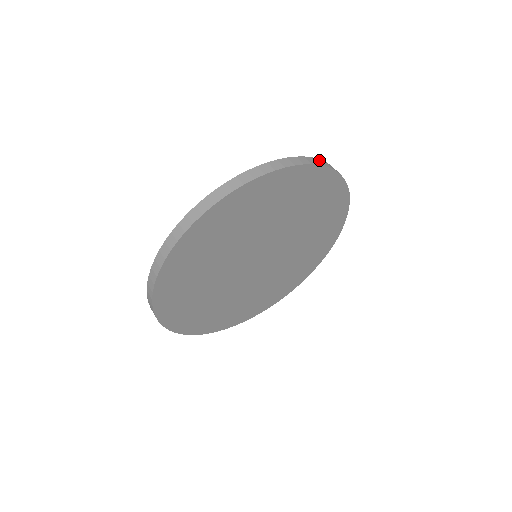
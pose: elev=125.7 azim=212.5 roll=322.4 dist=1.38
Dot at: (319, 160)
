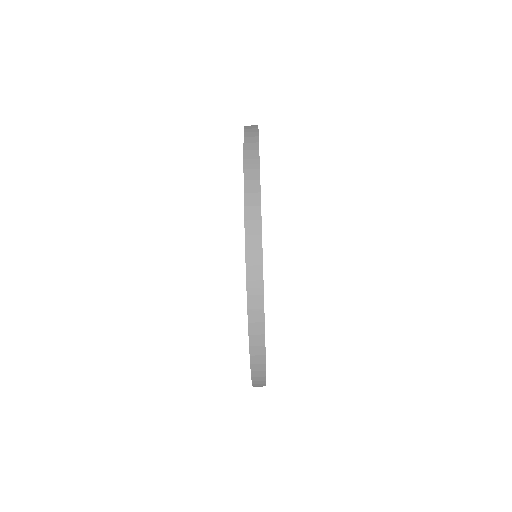
Dot at: (247, 137)
